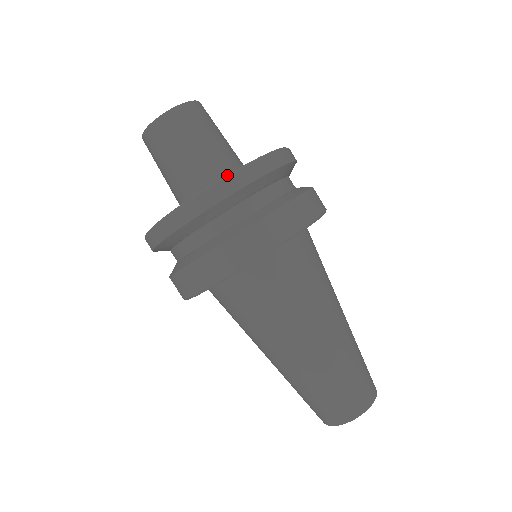
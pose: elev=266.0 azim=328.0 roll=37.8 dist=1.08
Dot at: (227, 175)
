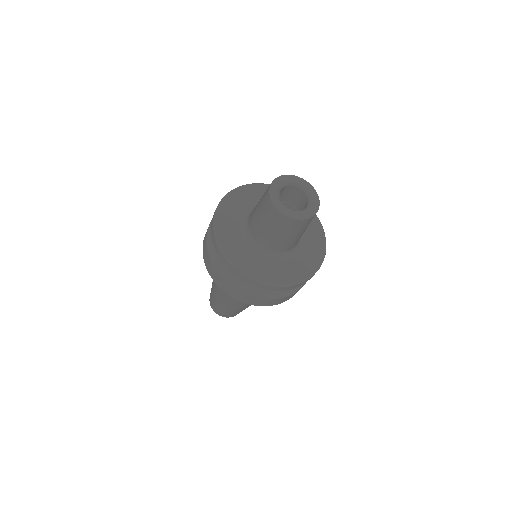
Dot at: (307, 279)
